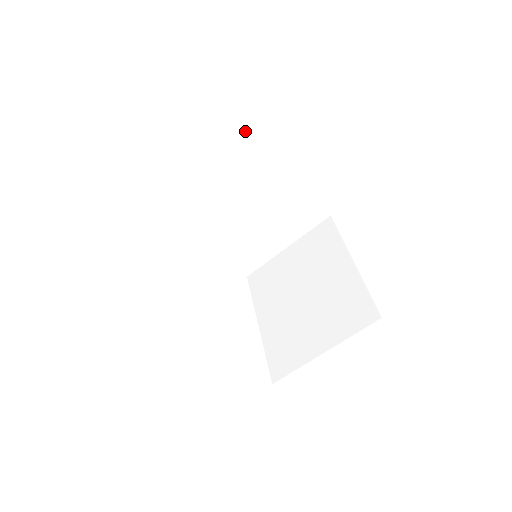
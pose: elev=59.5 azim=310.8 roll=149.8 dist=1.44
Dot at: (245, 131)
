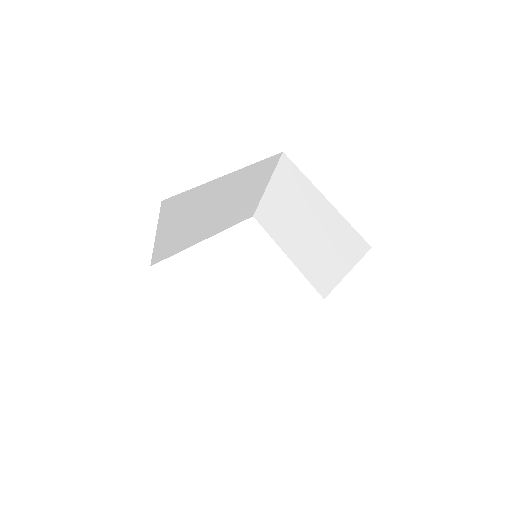
Dot at: (176, 196)
